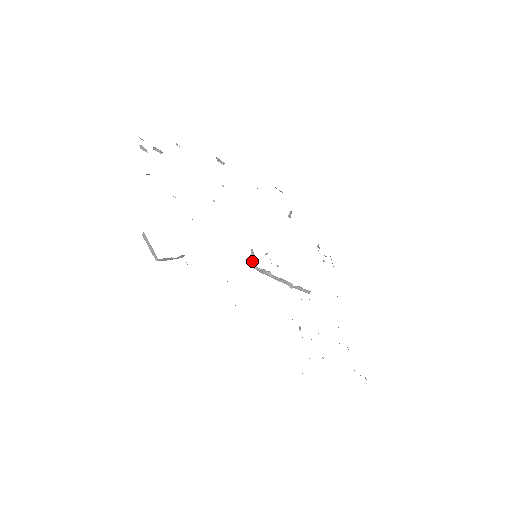
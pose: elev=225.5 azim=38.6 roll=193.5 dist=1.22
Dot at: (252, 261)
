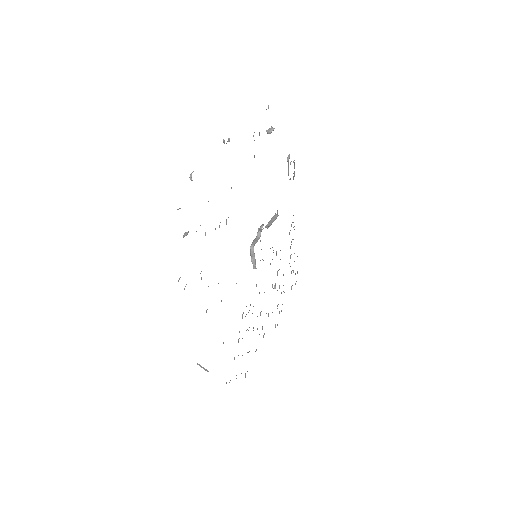
Dot at: (252, 262)
